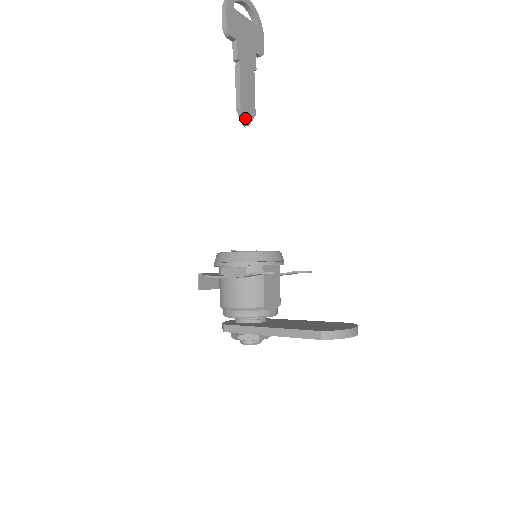
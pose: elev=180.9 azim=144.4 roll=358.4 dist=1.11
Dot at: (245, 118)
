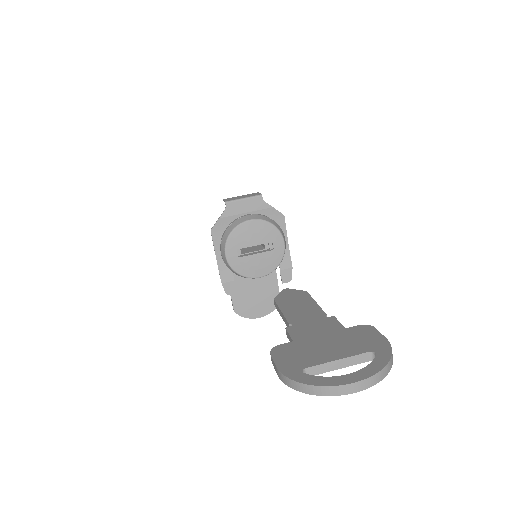
Dot at: occluded
